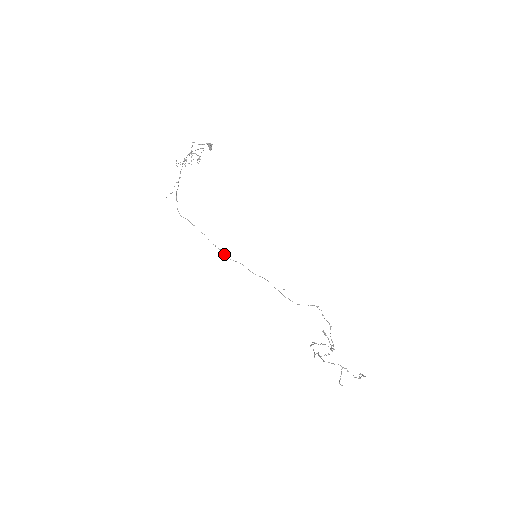
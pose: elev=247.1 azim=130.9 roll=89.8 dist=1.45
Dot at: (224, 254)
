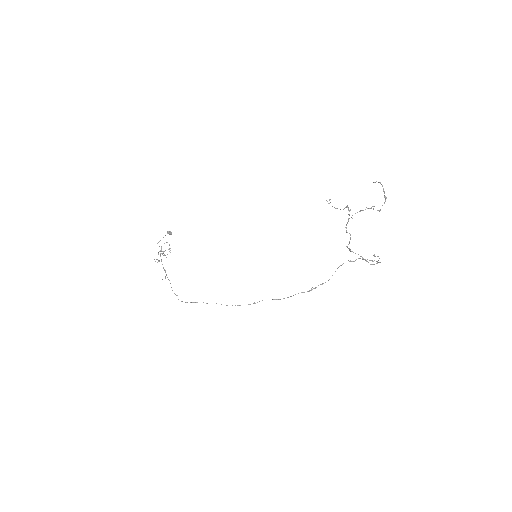
Dot at: occluded
